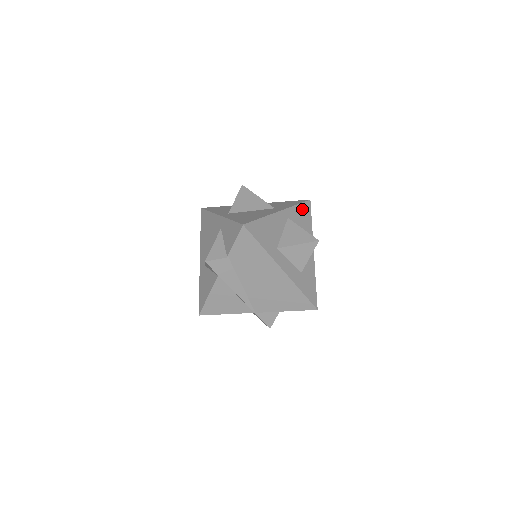
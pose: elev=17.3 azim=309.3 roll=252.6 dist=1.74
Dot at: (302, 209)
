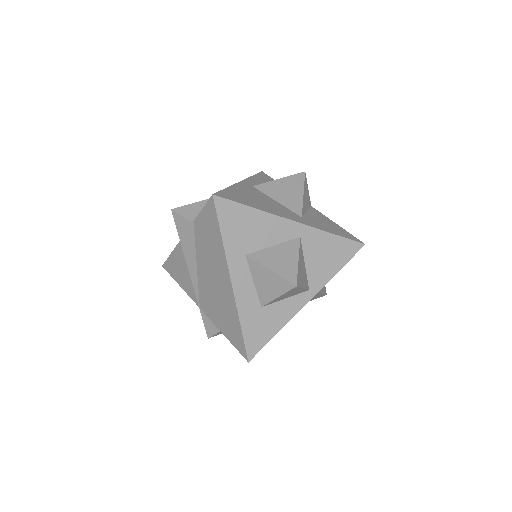
Dot at: (338, 244)
